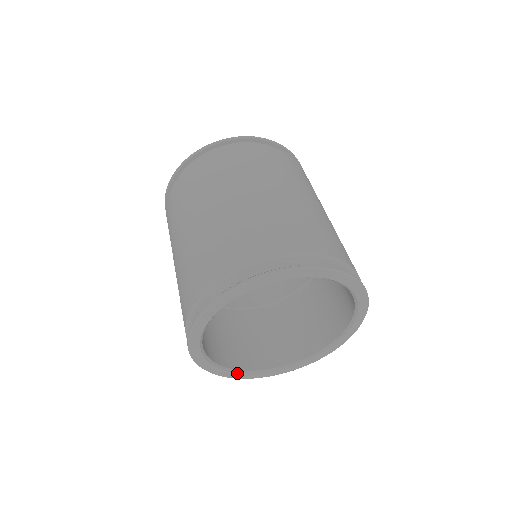
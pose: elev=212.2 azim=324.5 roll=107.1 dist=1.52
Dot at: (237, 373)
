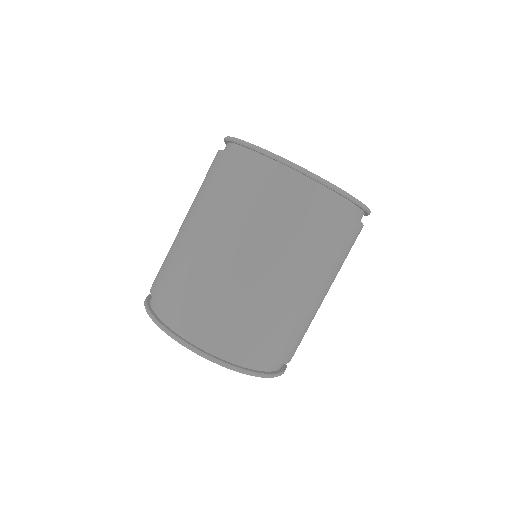
Dot at: occluded
